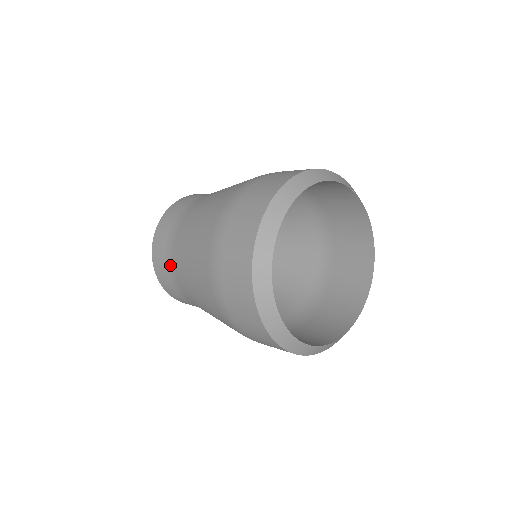
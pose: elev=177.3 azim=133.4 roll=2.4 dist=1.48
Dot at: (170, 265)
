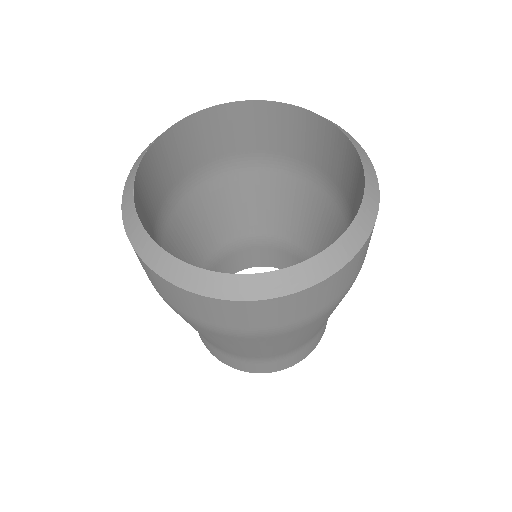
Dot at: occluded
